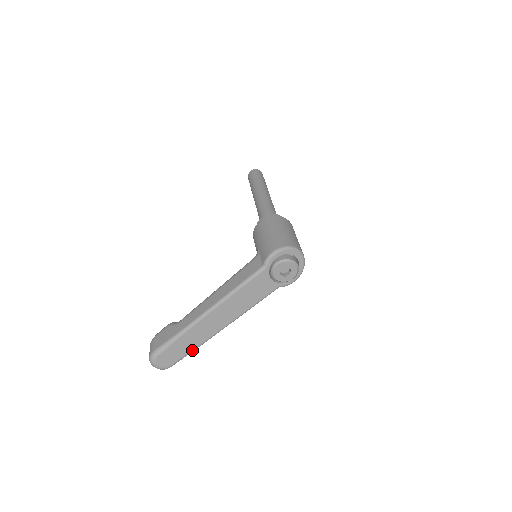
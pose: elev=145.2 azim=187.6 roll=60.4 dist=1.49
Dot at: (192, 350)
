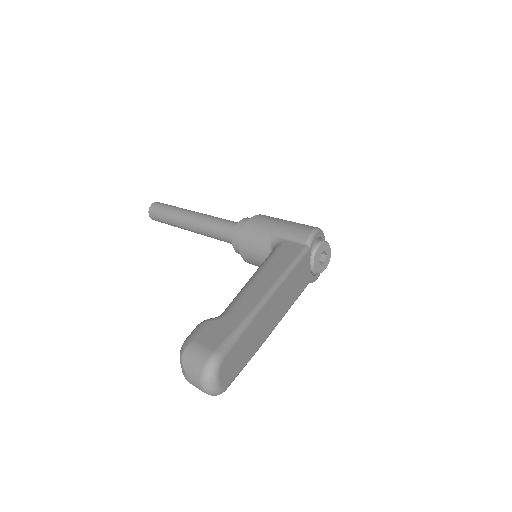
Dot at: (249, 358)
